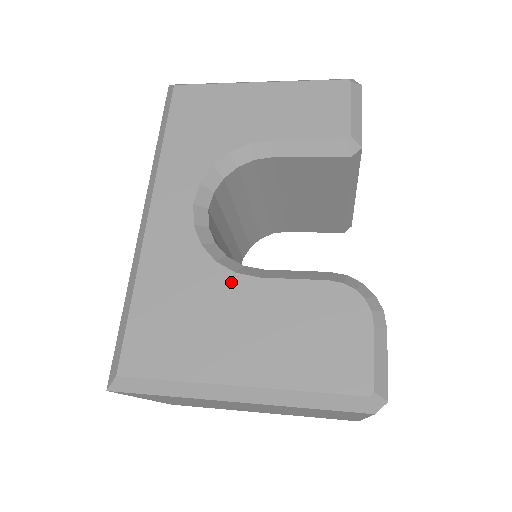
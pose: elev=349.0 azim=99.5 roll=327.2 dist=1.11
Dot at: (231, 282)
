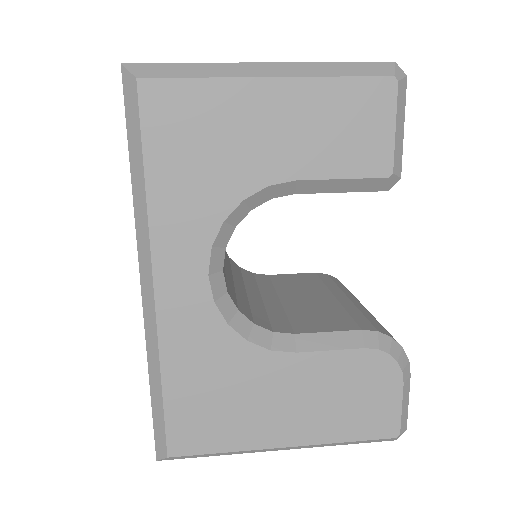
Dot at: (267, 361)
